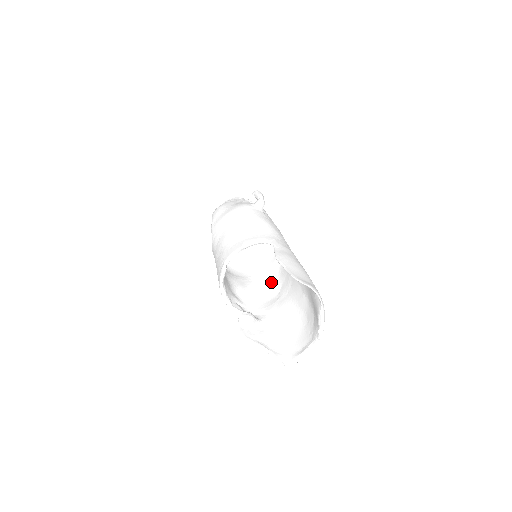
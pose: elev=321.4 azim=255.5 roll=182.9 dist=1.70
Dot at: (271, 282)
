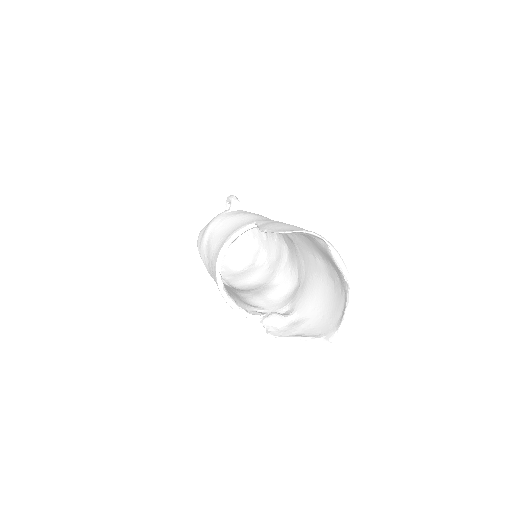
Dot at: (287, 275)
